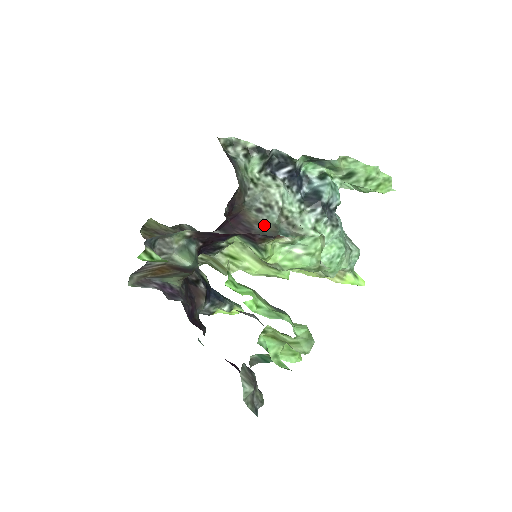
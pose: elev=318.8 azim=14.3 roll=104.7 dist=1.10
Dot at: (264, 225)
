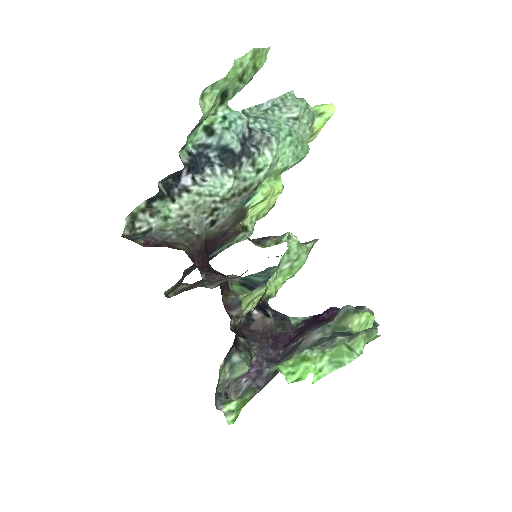
Dot at: (228, 222)
